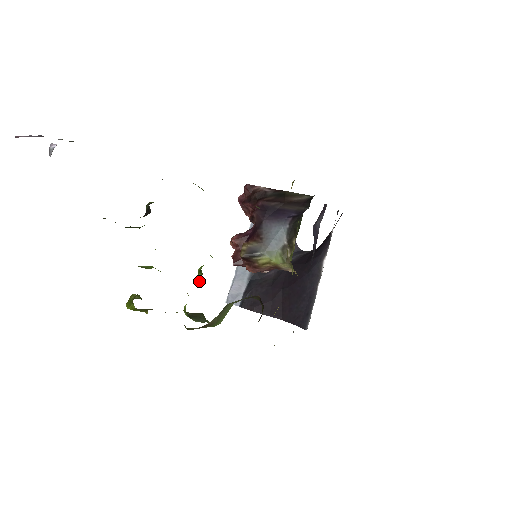
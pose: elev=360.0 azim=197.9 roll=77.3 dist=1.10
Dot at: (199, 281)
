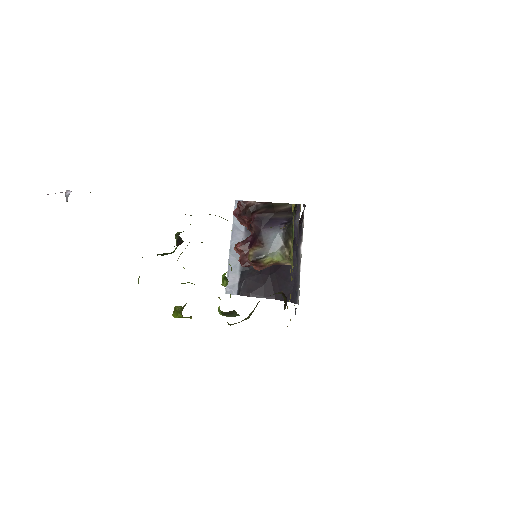
Dot at: (225, 286)
